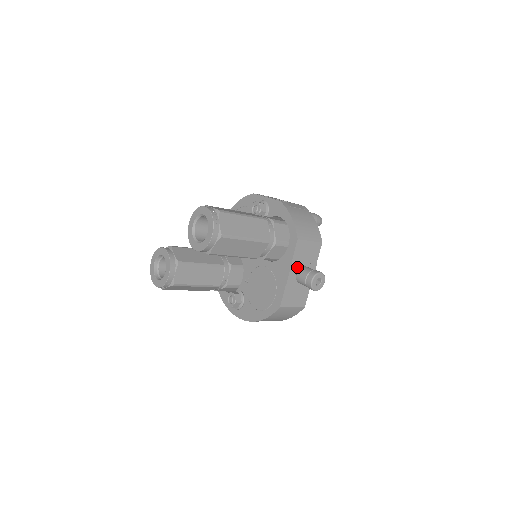
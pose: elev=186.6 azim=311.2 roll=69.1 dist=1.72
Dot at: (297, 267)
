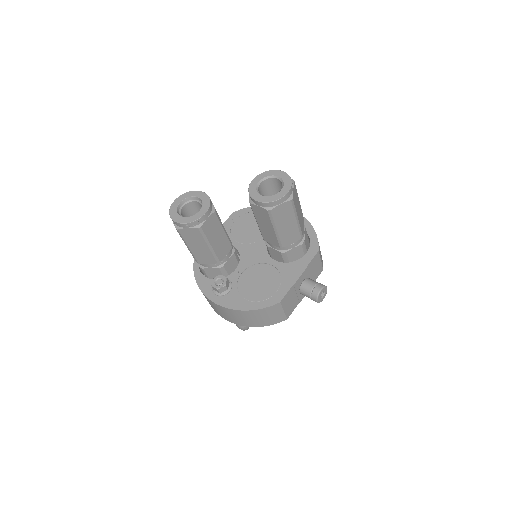
Dot at: (306, 275)
